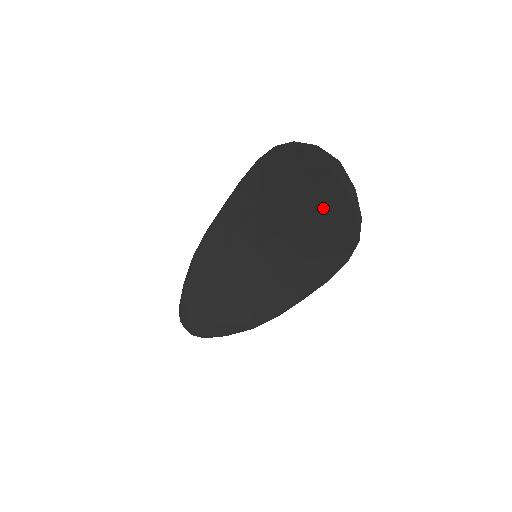
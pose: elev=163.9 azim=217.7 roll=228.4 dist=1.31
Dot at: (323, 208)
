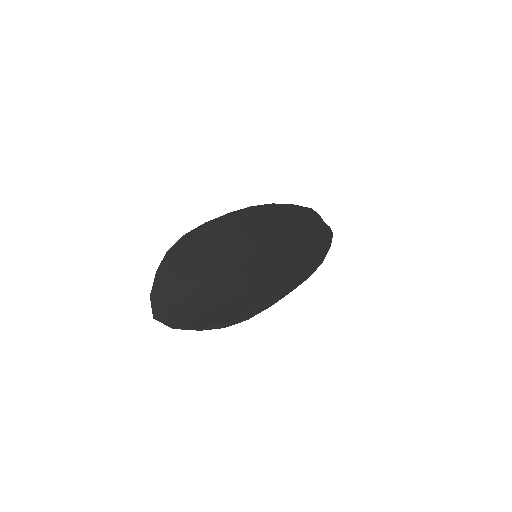
Dot at: (197, 306)
